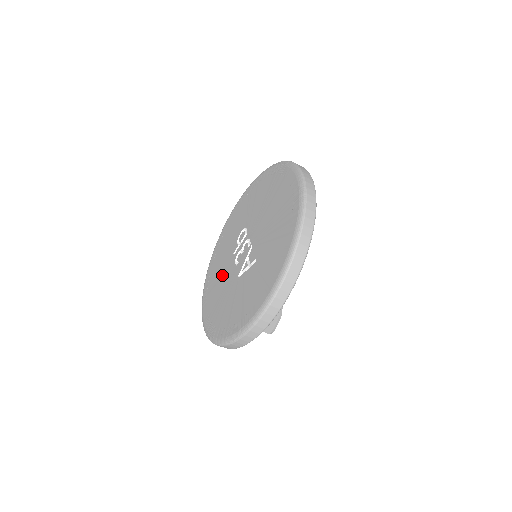
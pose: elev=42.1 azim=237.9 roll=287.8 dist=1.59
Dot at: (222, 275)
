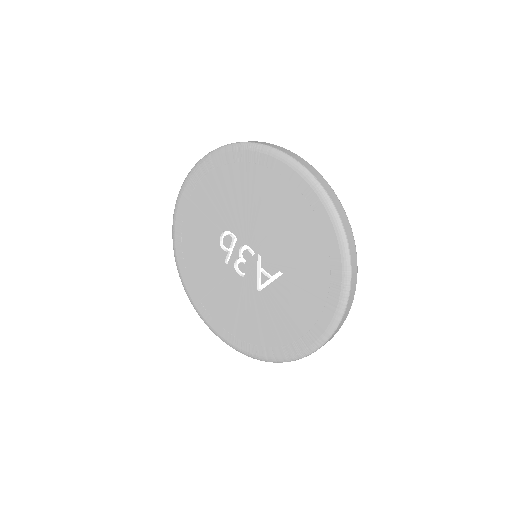
Dot at: (221, 288)
